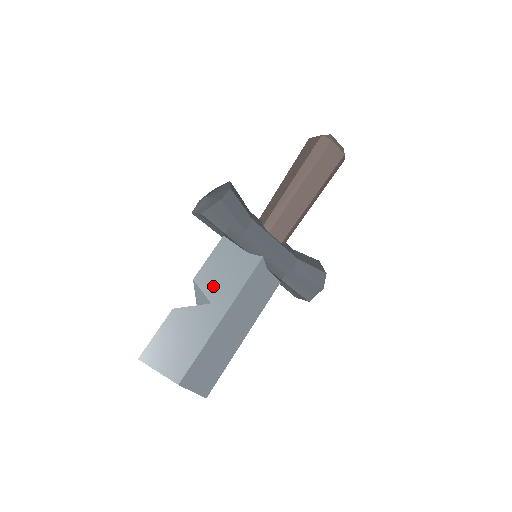
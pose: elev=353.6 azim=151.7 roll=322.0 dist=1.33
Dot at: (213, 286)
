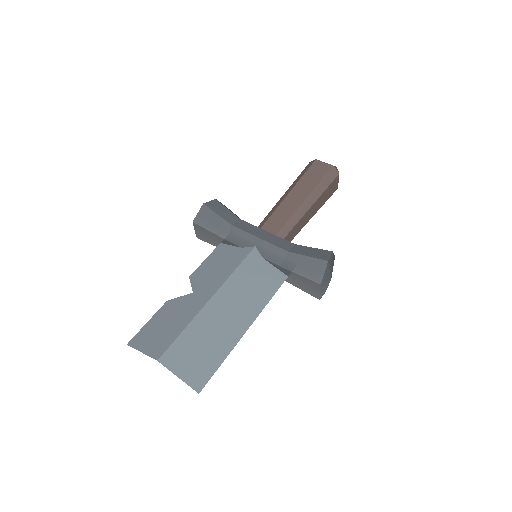
Dot at: (206, 277)
